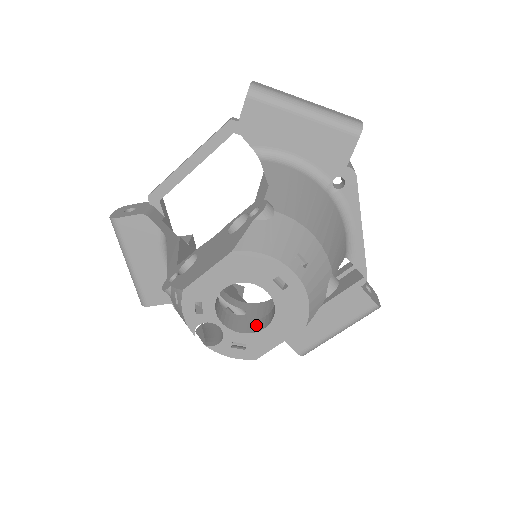
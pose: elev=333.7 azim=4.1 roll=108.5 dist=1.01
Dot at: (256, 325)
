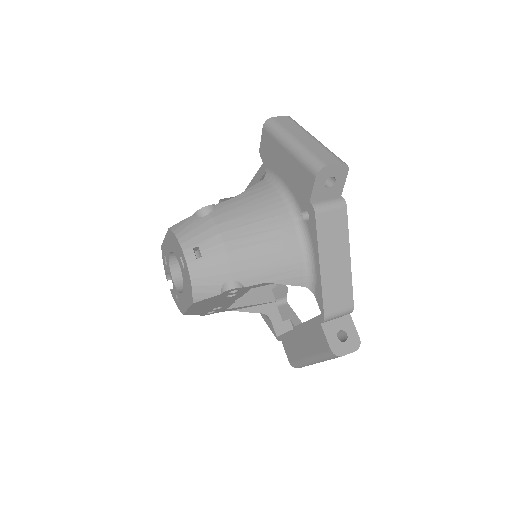
Dot at: occluded
